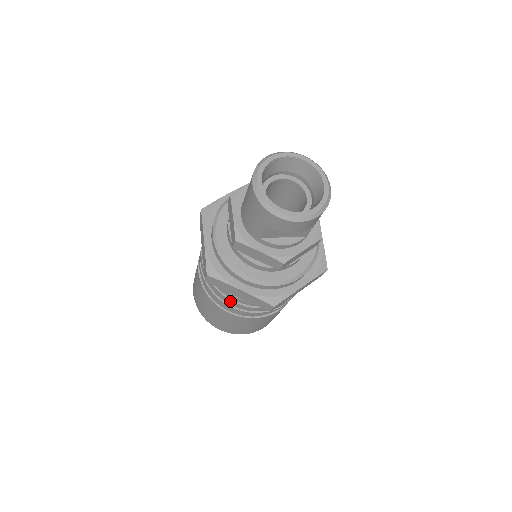
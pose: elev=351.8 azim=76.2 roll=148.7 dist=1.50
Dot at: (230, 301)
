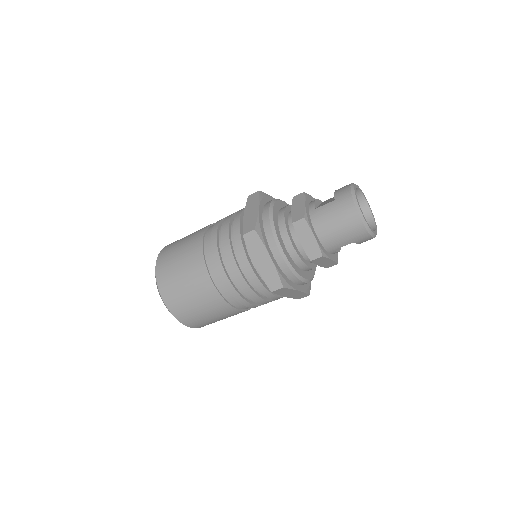
Dot at: (264, 301)
